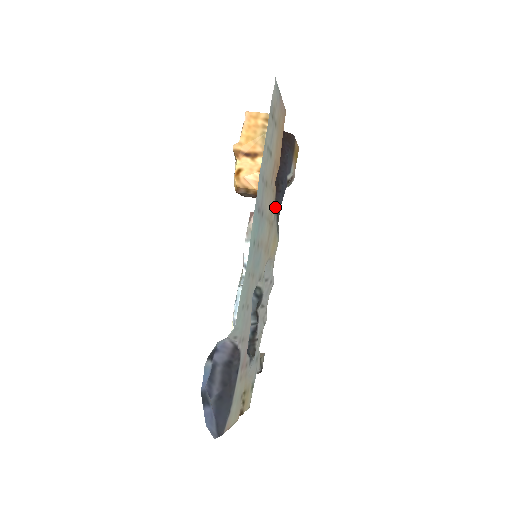
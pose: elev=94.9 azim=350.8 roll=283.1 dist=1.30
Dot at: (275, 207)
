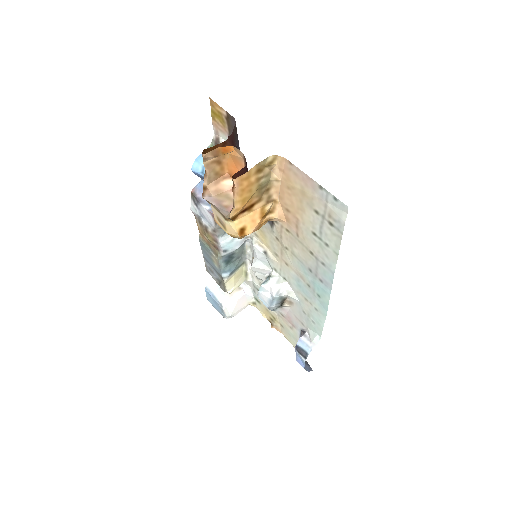
Dot at: (271, 223)
